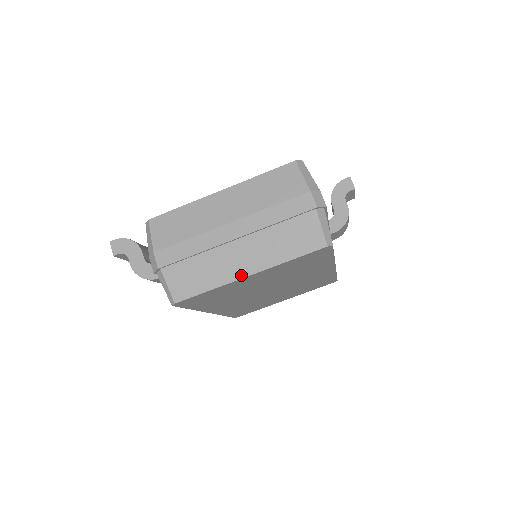
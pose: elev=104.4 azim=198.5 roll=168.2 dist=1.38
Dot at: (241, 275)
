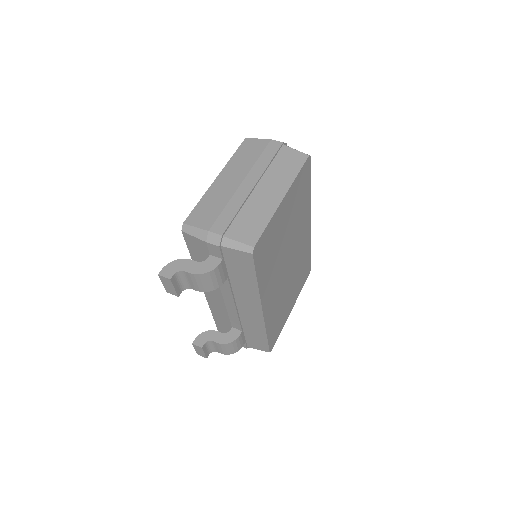
Dot at: (278, 201)
